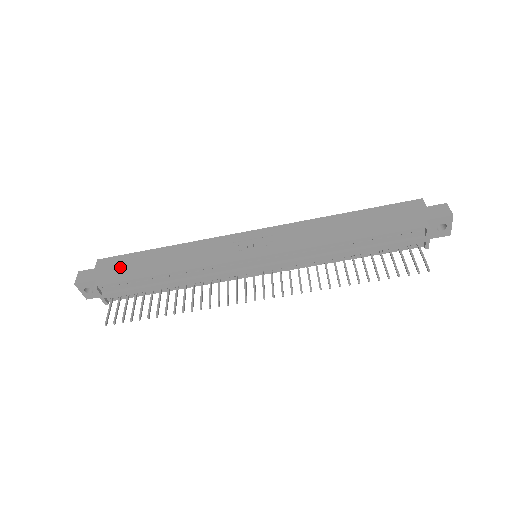
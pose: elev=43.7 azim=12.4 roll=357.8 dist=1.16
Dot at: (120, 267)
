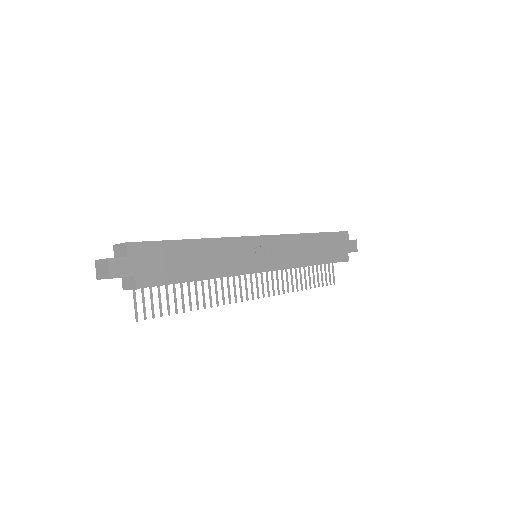
Dot at: (158, 260)
